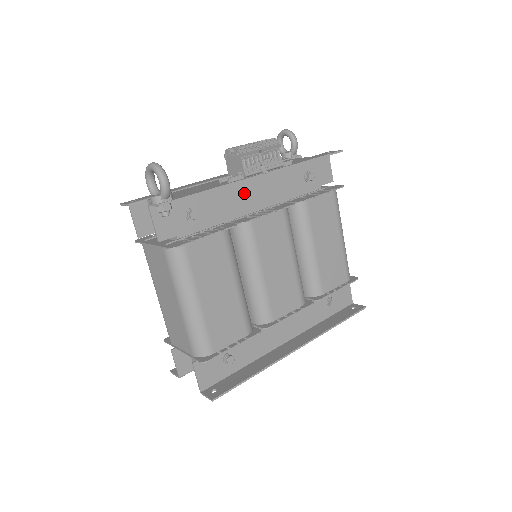
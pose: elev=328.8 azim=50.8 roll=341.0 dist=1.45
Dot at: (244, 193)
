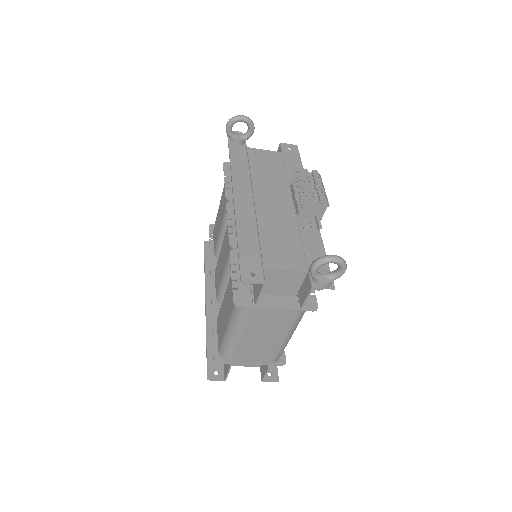
Dot at: occluded
